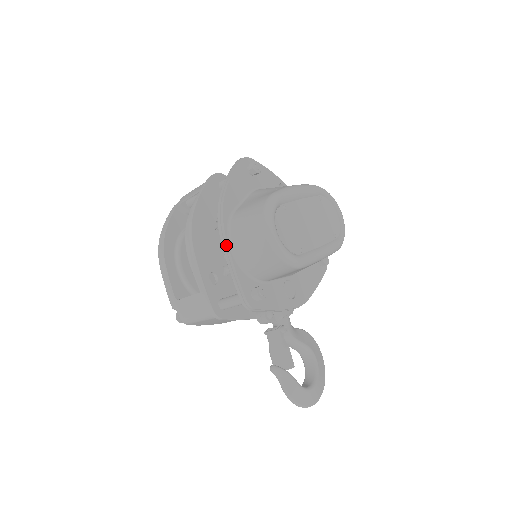
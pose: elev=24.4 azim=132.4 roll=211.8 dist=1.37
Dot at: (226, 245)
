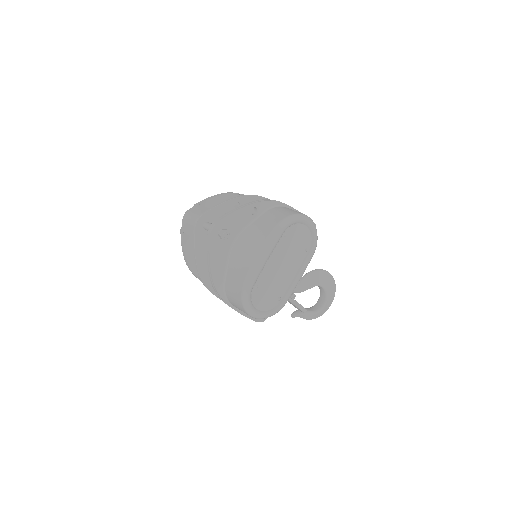
Dot at: (230, 306)
